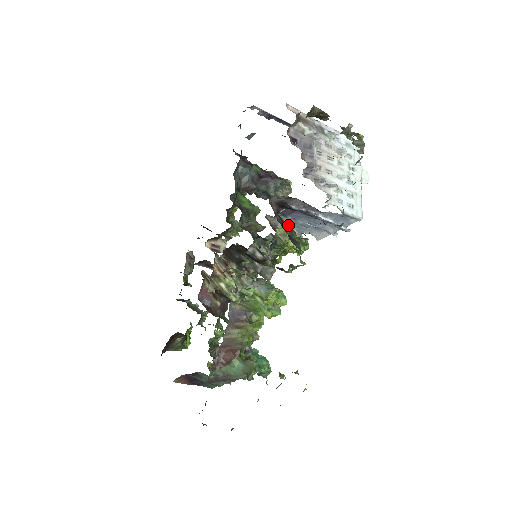
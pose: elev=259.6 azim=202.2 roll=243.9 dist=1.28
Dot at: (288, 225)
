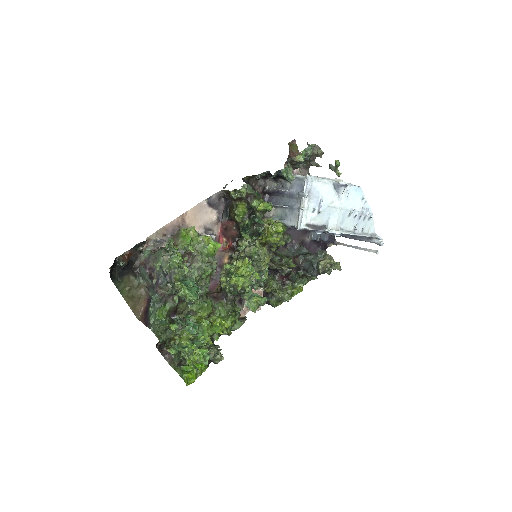
Dot at: (276, 218)
